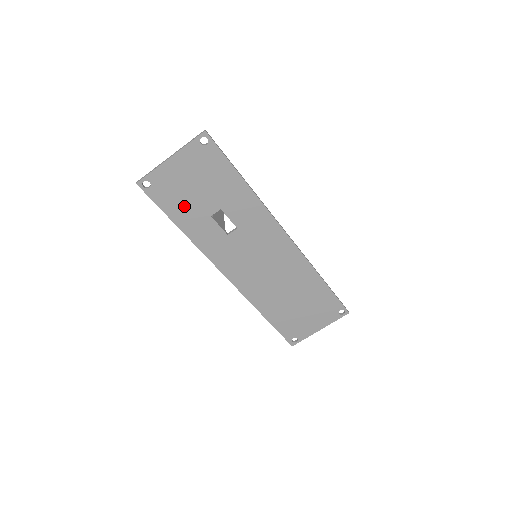
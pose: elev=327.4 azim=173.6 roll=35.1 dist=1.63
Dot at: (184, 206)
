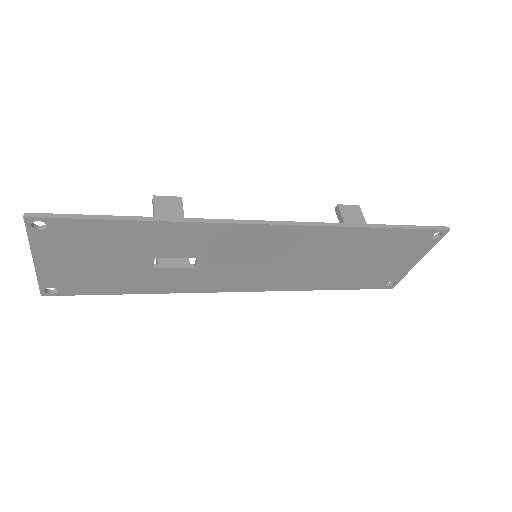
Dot at: (113, 279)
